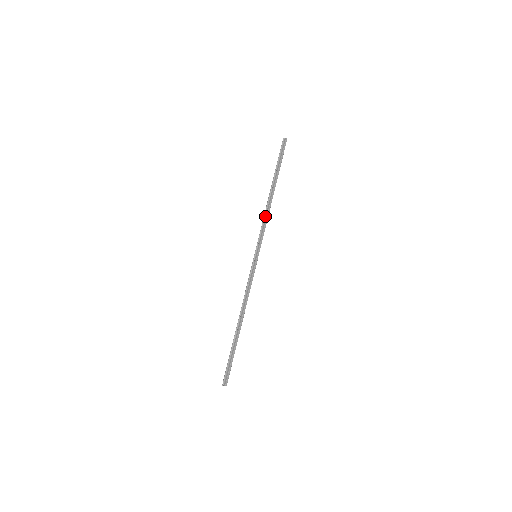
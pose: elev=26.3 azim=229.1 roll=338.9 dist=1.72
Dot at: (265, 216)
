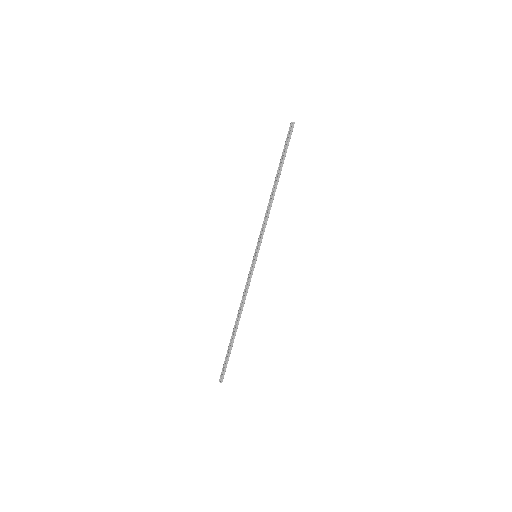
Dot at: (267, 213)
